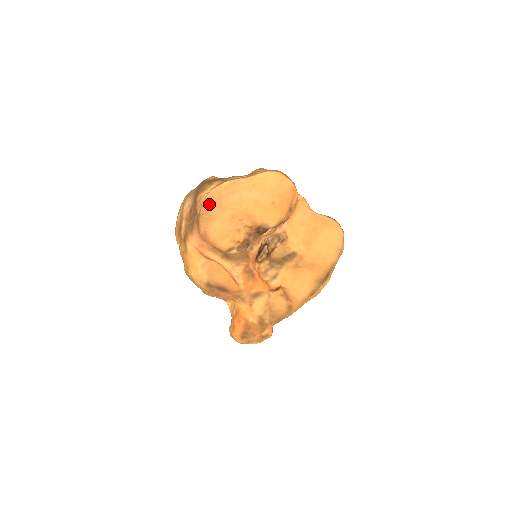
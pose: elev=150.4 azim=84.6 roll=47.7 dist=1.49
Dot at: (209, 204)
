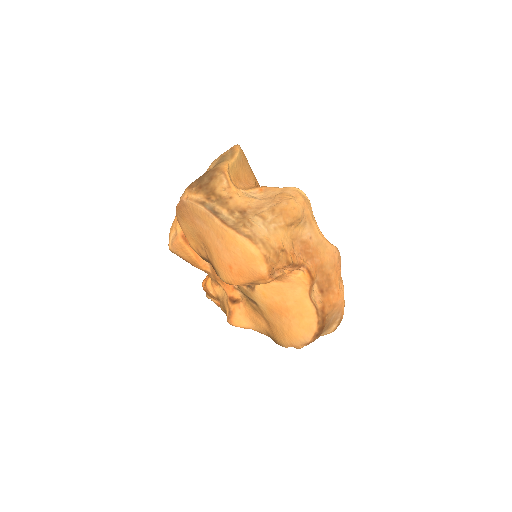
Dot at: (184, 207)
